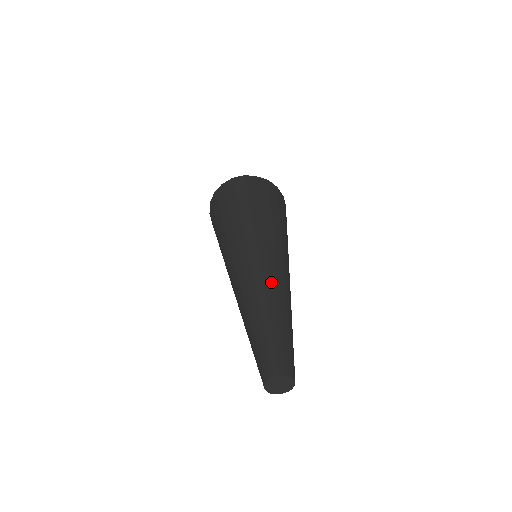
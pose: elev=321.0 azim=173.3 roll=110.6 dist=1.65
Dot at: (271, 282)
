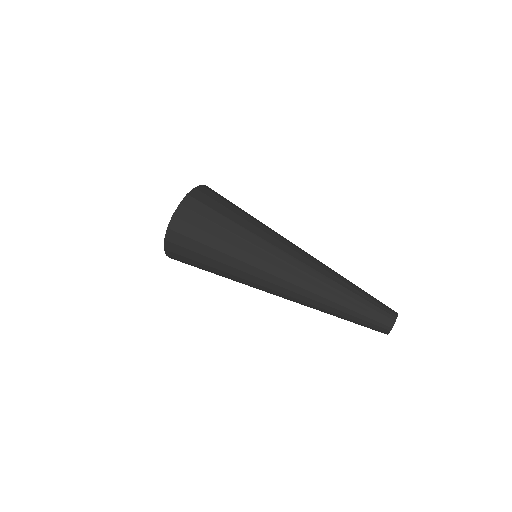
Dot at: (314, 277)
